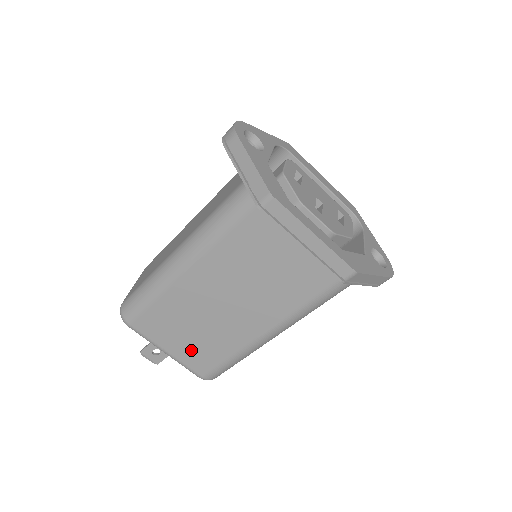
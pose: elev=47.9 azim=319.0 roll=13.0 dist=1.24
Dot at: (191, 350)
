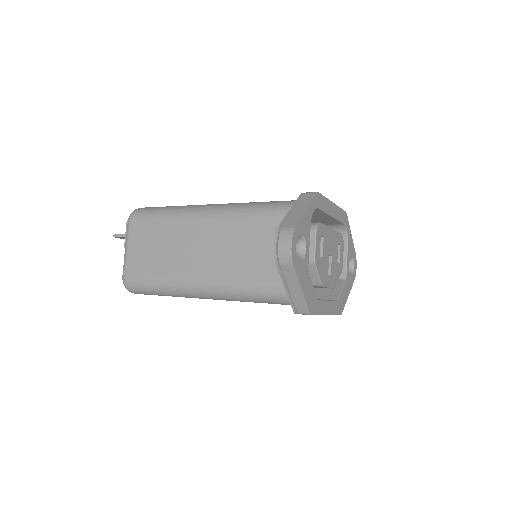
Dot at: occluded
